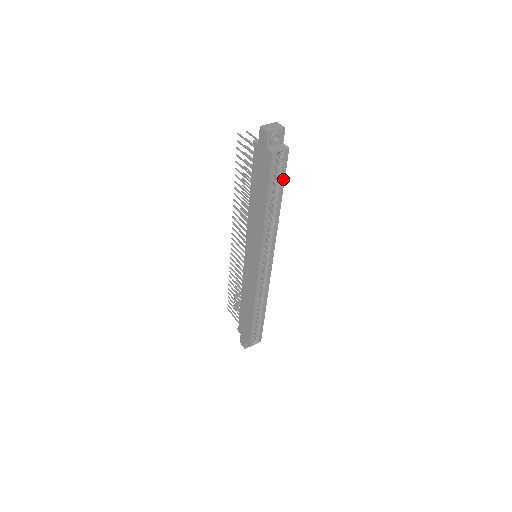
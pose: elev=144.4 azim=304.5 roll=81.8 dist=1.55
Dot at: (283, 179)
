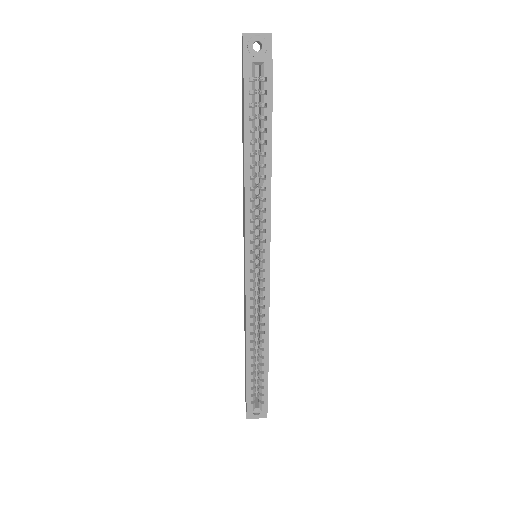
Dot at: (270, 113)
